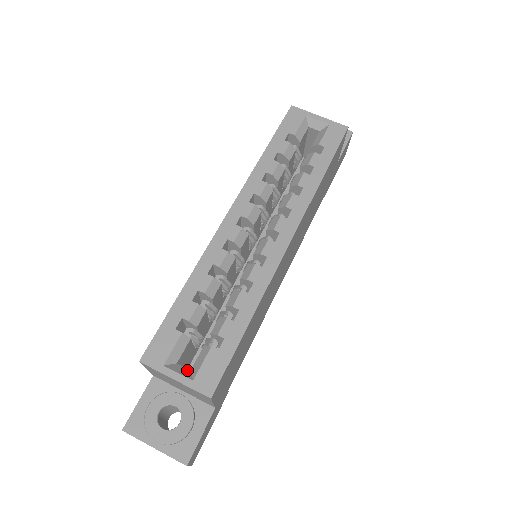
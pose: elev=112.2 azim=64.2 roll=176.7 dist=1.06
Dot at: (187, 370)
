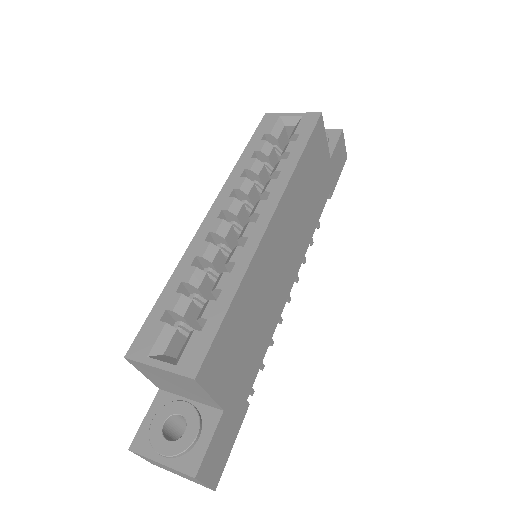
Dot at: (173, 358)
